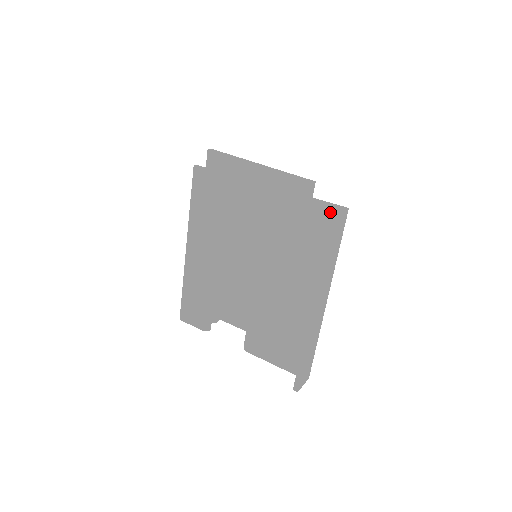
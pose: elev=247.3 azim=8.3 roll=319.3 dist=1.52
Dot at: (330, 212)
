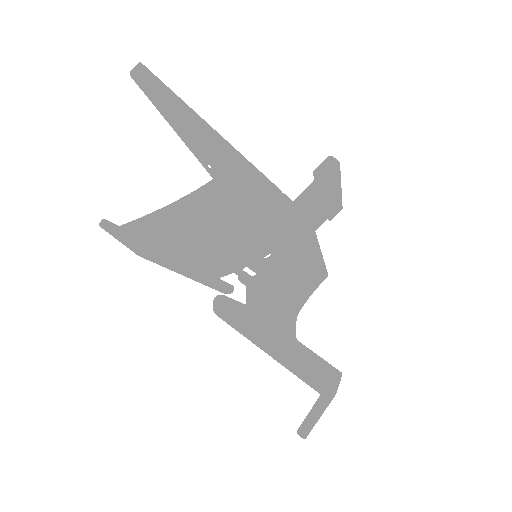
Dot at: (308, 383)
